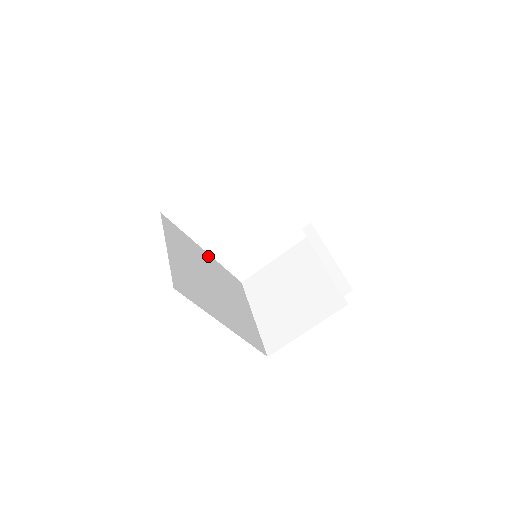
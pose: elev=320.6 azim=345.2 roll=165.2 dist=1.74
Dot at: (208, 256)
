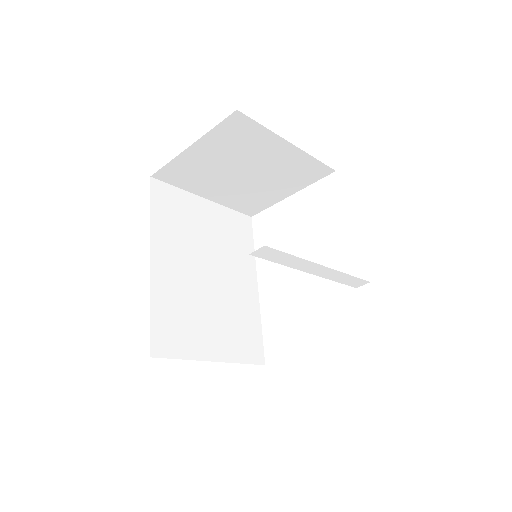
Dot at: (254, 290)
